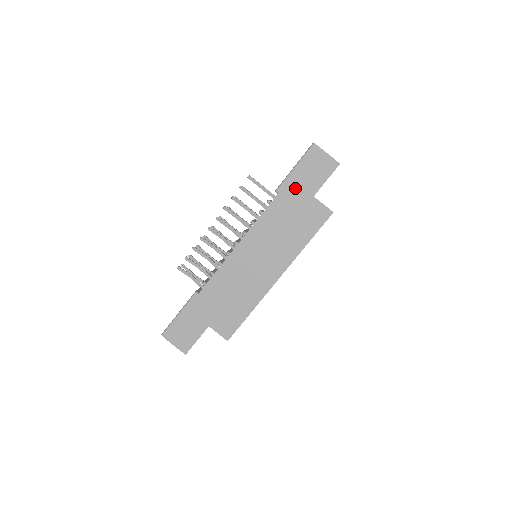
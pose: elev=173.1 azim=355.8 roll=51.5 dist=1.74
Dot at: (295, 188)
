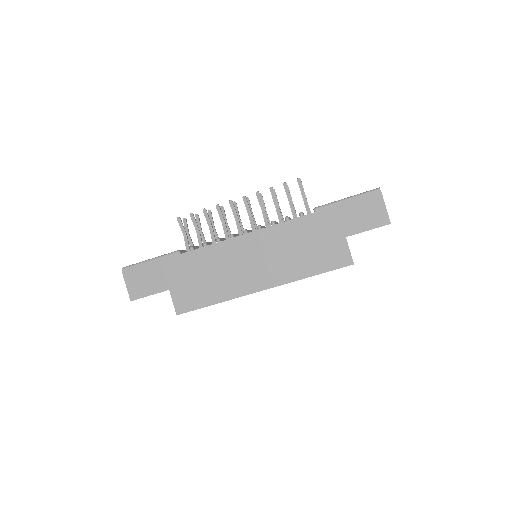
Dot at: (334, 218)
